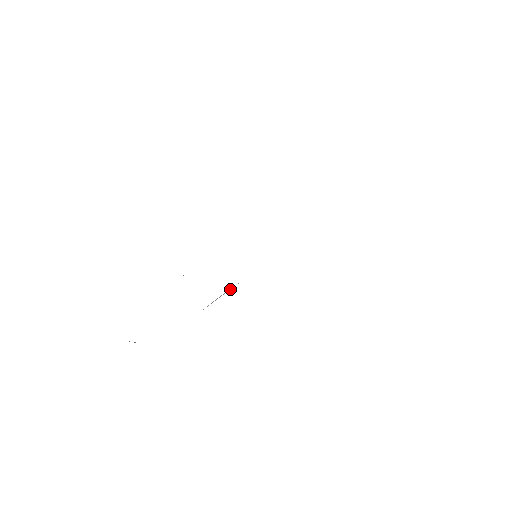
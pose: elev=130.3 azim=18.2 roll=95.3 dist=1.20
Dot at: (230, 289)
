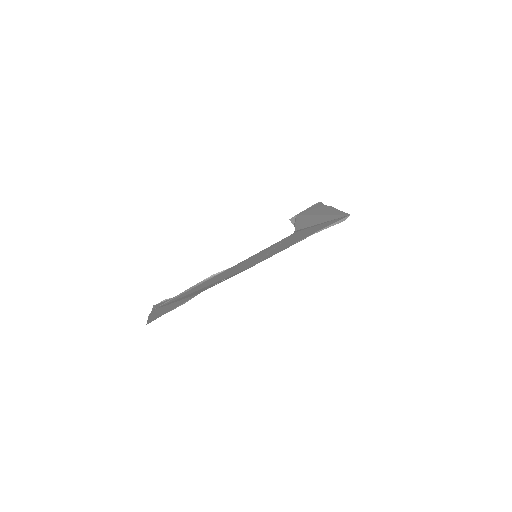
Dot at: (226, 270)
